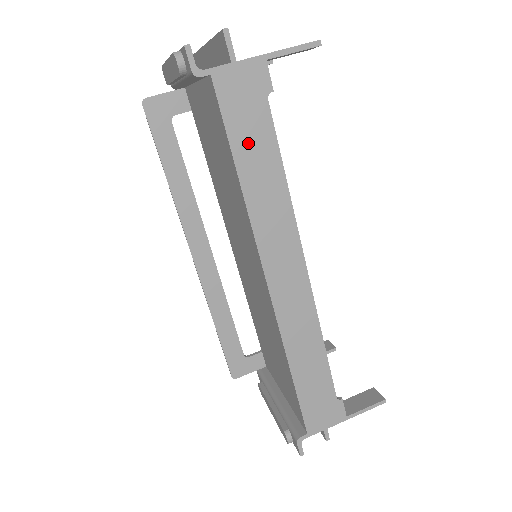
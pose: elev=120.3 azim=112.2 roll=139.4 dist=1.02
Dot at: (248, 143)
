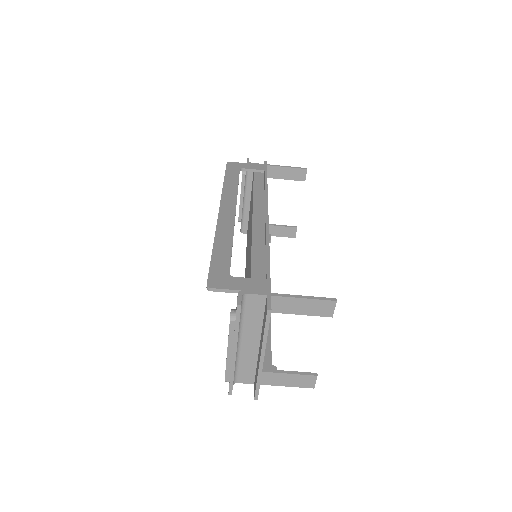
Dot at: occluded
